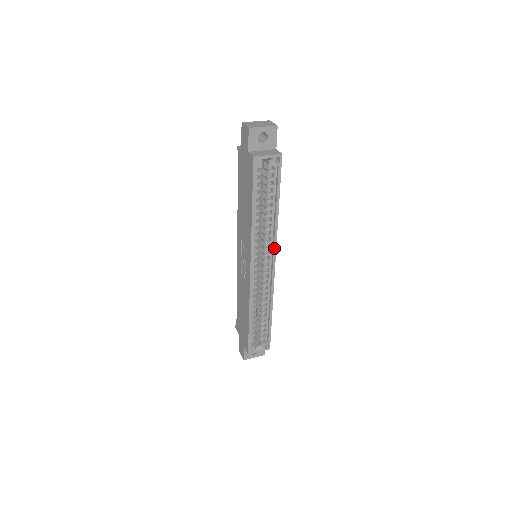
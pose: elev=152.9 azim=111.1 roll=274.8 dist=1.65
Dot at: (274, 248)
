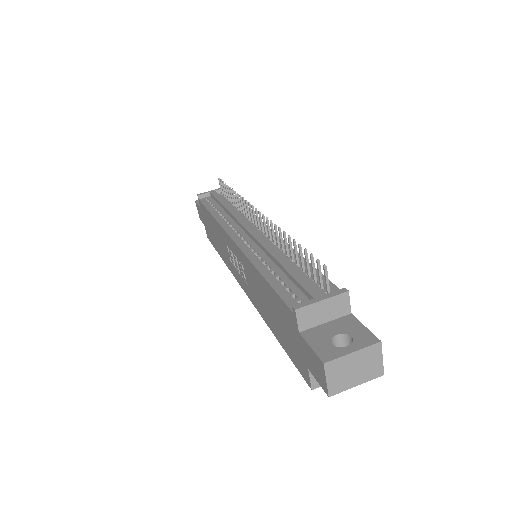
Dot at: occluded
